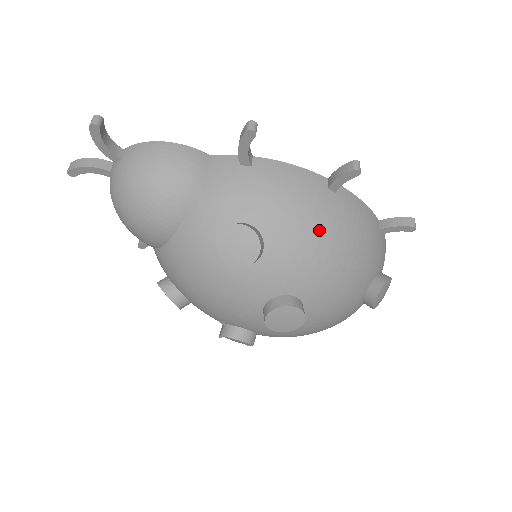
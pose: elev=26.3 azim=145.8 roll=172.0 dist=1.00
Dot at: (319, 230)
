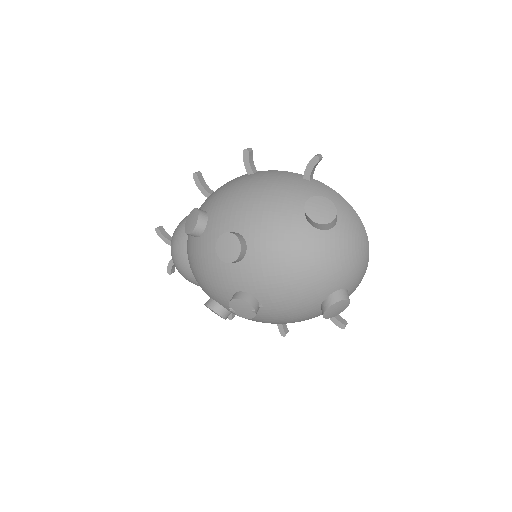
Dot at: (237, 190)
